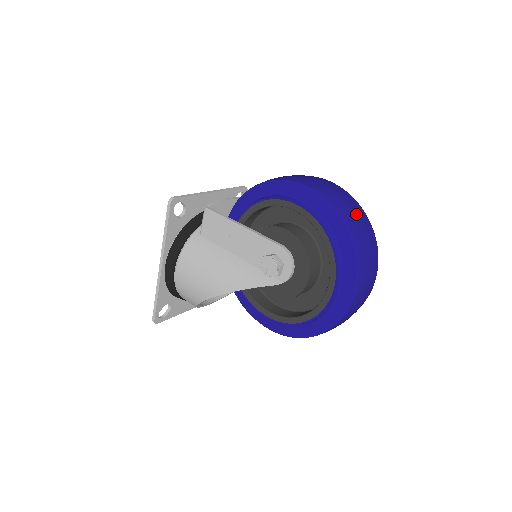
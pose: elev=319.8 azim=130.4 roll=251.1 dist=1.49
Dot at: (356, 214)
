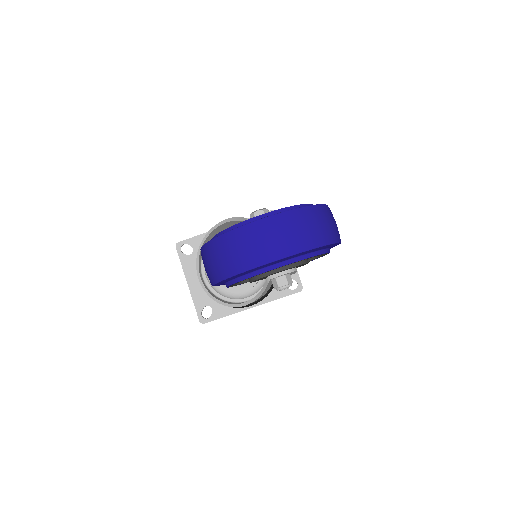
Dot at: (327, 224)
